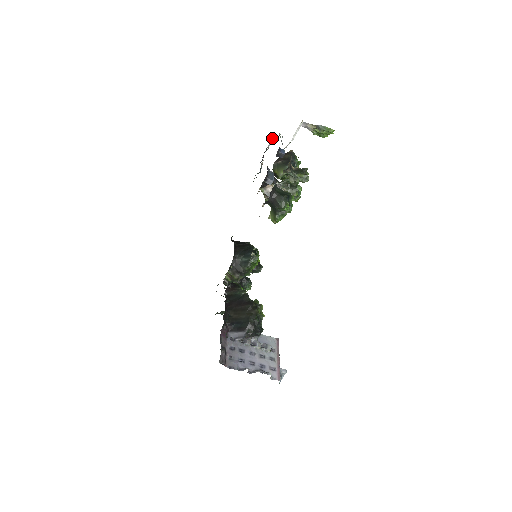
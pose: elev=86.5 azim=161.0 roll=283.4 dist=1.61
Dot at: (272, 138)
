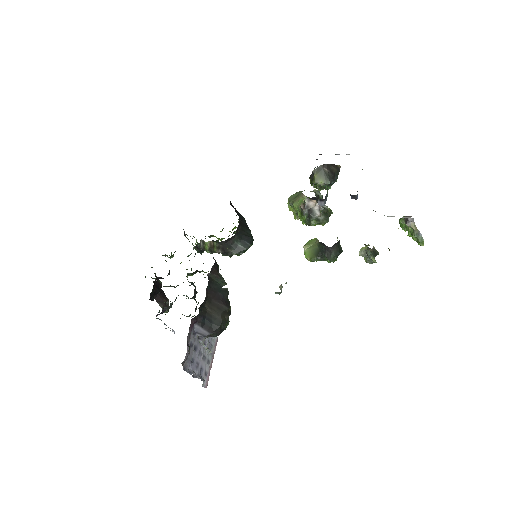
Dot at: occluded
